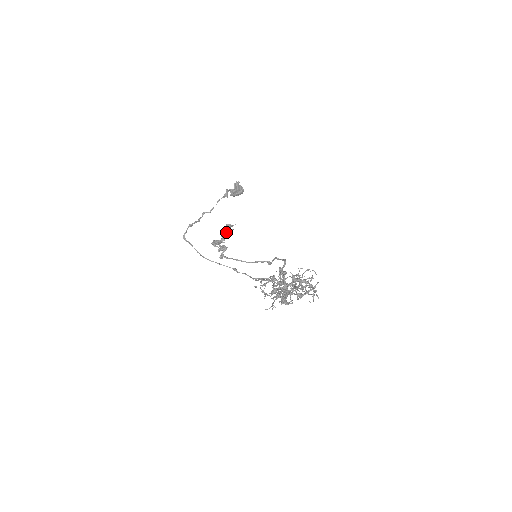
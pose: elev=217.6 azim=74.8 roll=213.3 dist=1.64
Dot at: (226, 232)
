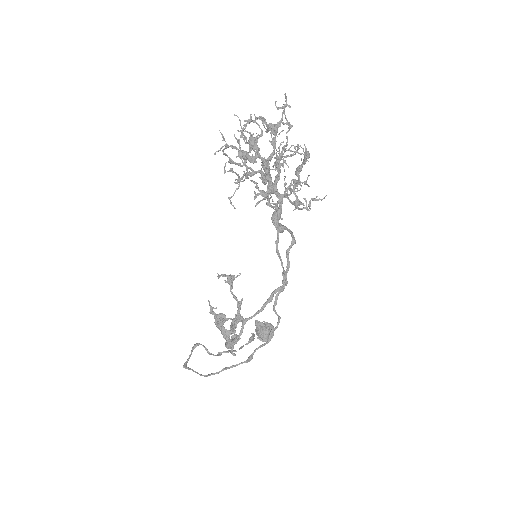
Dot at: (236, 317)
